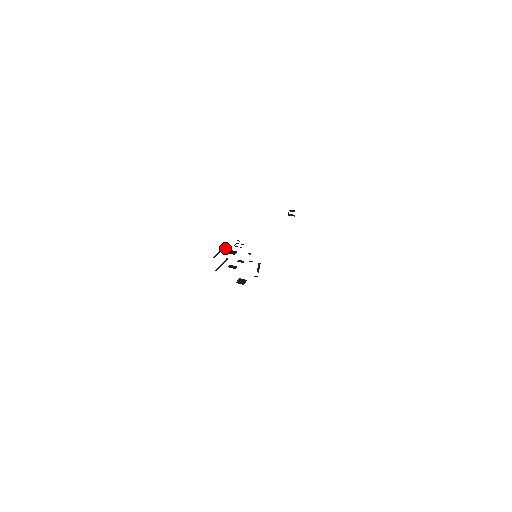
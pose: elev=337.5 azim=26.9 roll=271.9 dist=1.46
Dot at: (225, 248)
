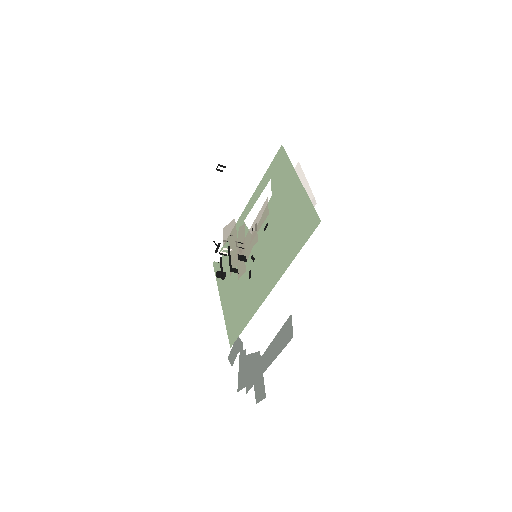
Dot at: (224, 248)
